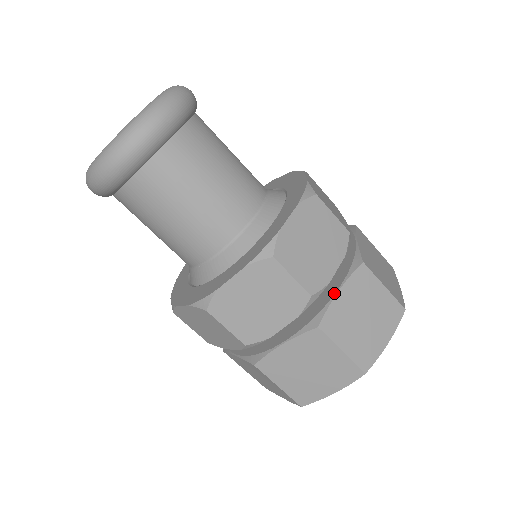
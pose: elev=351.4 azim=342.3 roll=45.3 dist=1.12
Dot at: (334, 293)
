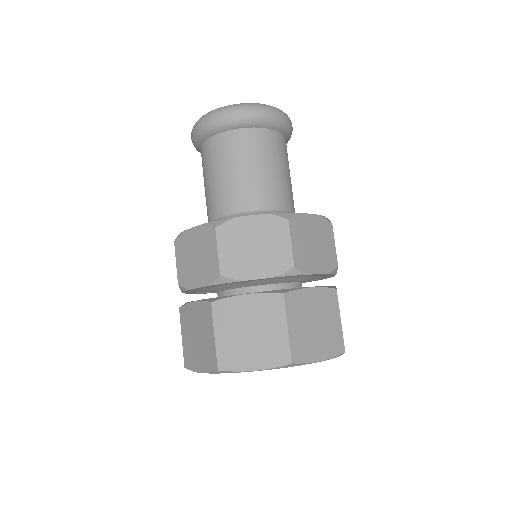
Dot at: (307, 287)
